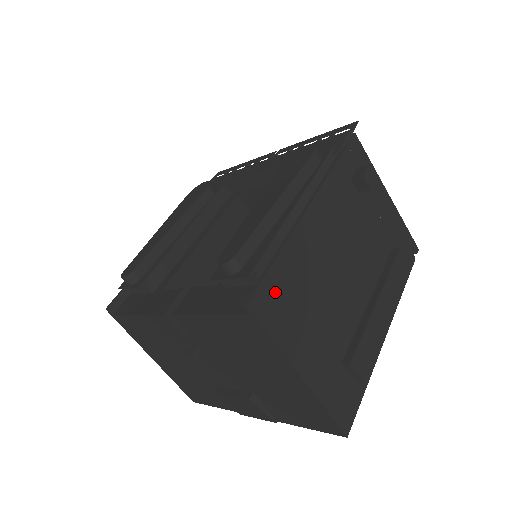
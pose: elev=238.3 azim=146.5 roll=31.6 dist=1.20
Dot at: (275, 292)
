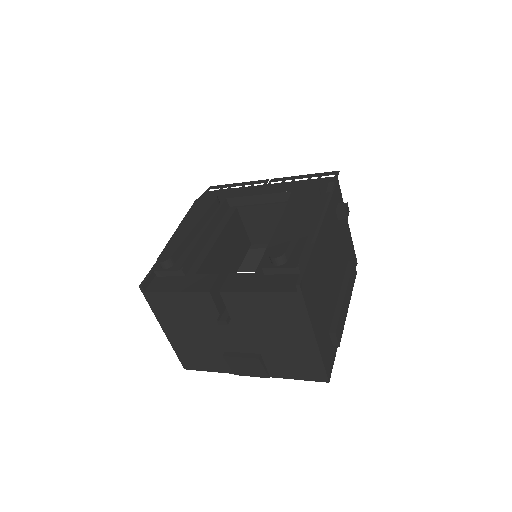
Dot at: (309, 279)
